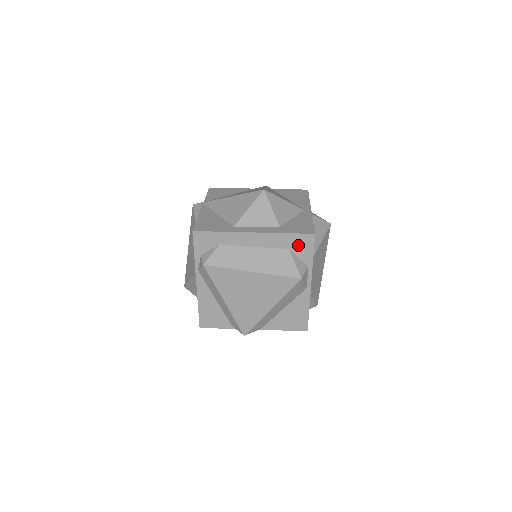
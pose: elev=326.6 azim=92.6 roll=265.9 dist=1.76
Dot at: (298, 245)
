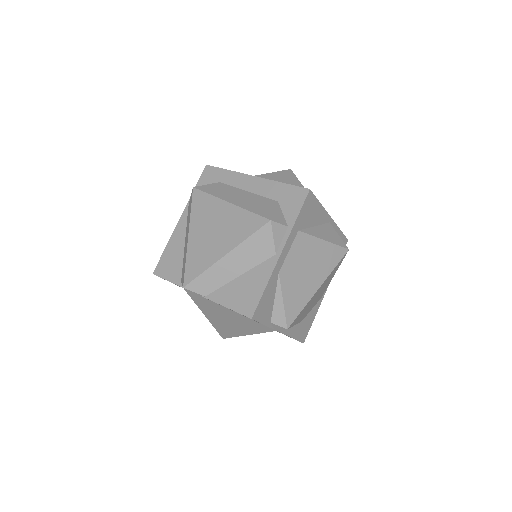
Dot at: (288, 198)
